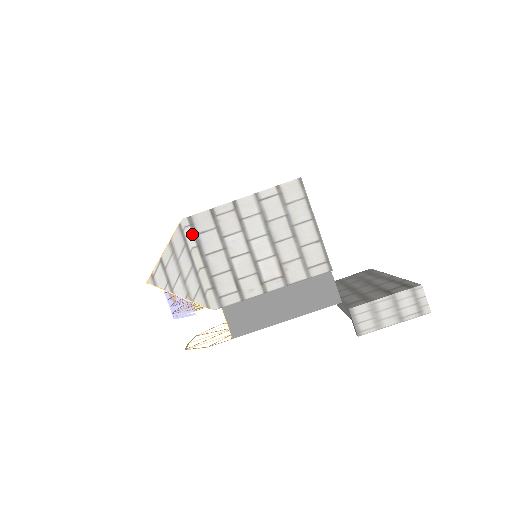
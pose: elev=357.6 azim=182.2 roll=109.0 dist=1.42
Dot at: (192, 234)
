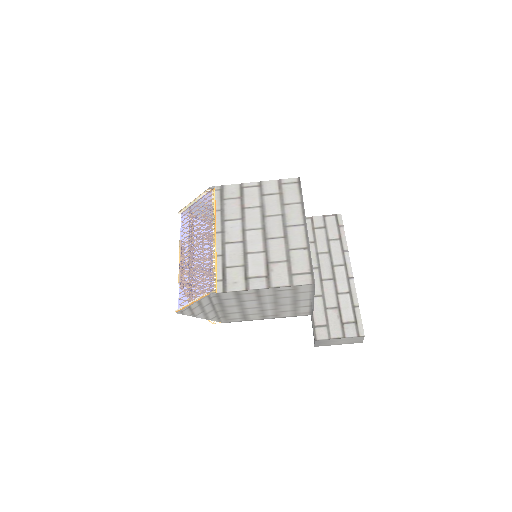
Dot at: (217, 300)
